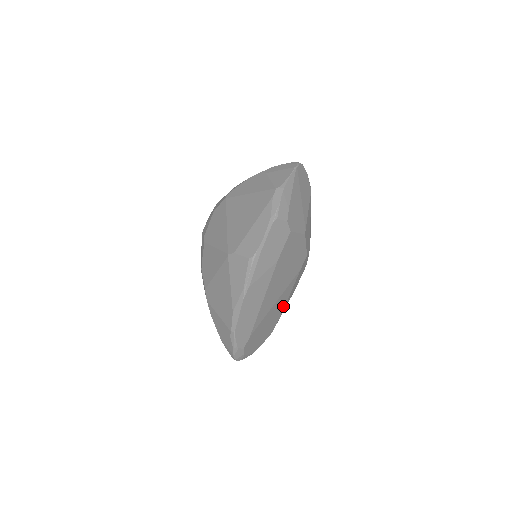
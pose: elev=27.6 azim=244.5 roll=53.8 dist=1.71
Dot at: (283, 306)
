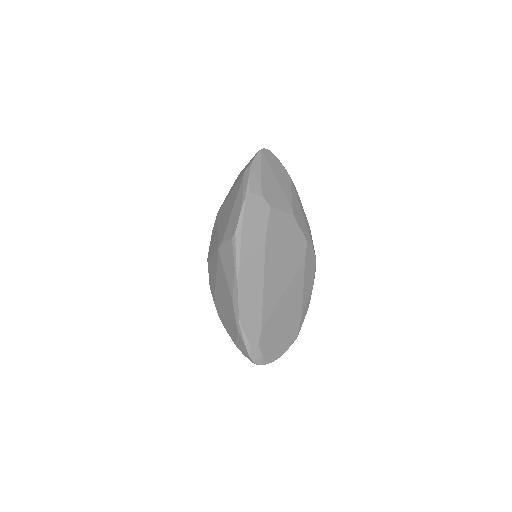
Dot at: (299, 303)
